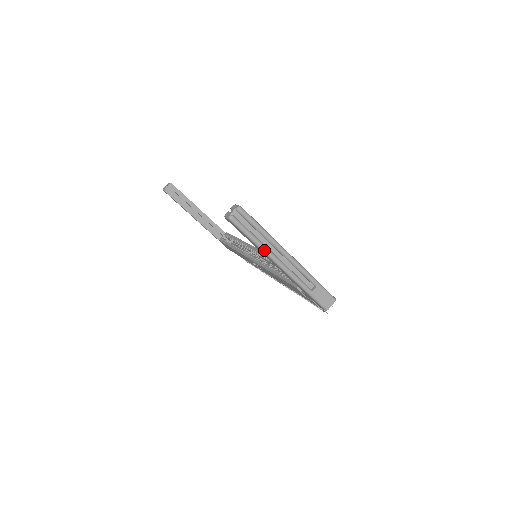
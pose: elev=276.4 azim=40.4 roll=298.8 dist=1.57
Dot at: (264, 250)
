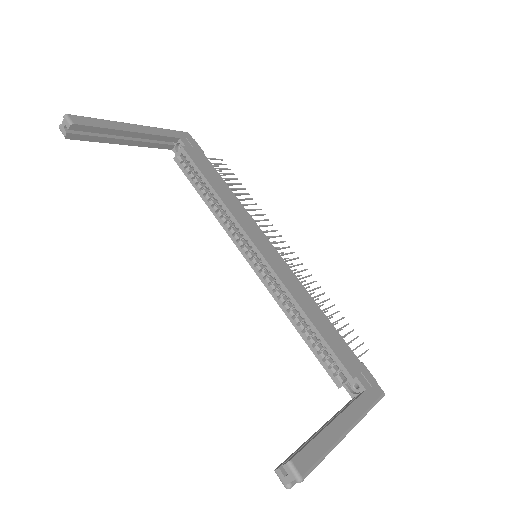
Dot at: occluded
